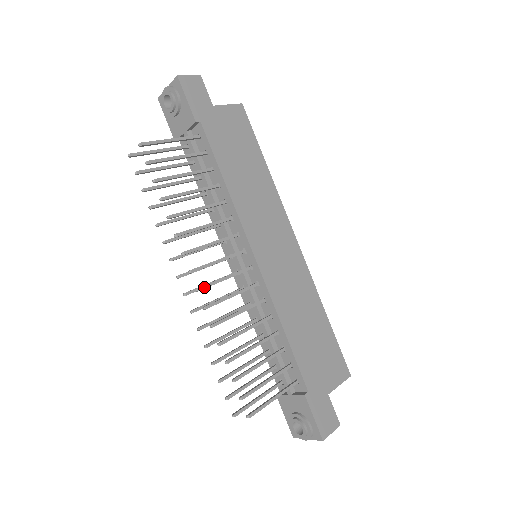
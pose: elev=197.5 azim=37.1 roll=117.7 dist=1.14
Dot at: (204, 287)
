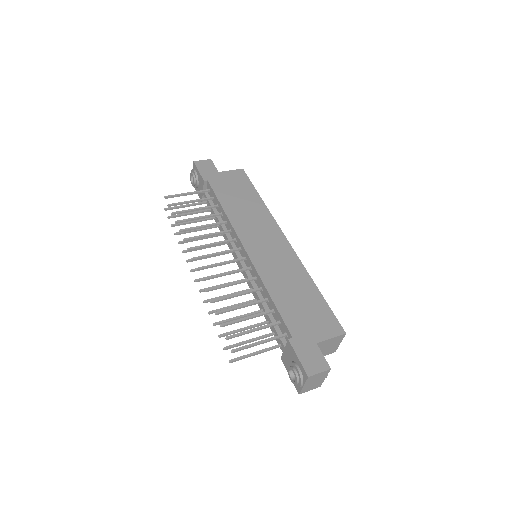
Dot at: (202, 267)
